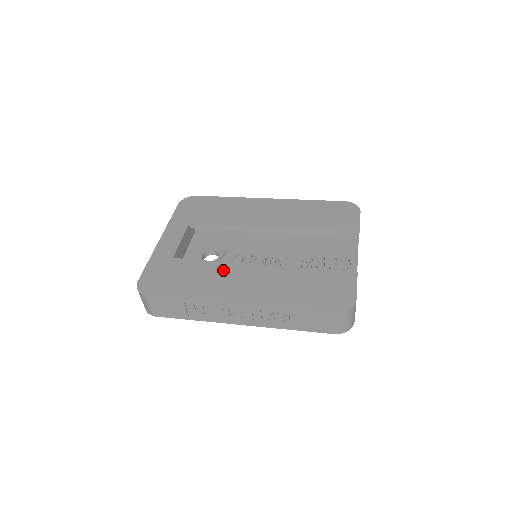
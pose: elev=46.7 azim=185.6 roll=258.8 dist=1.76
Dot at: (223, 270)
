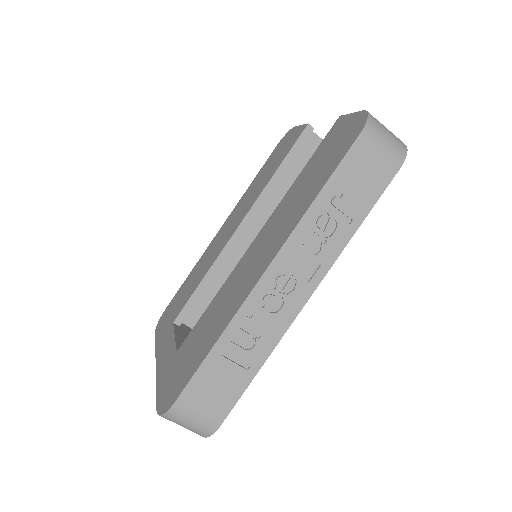
Dot at: (228, 286)
